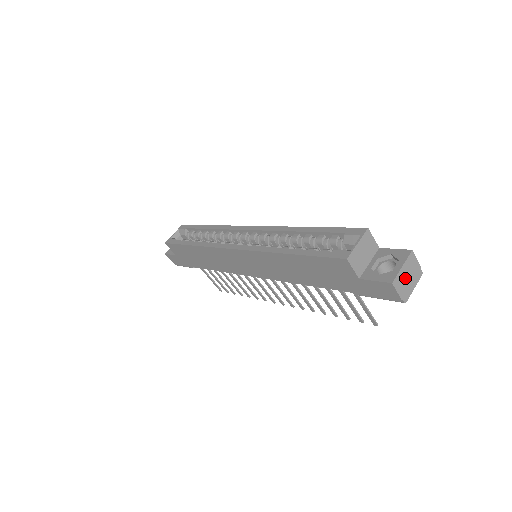
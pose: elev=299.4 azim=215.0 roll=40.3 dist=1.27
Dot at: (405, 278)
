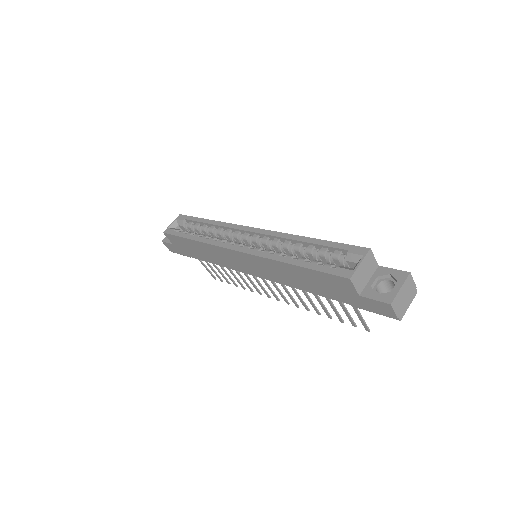
Dot at: (402, 298)
